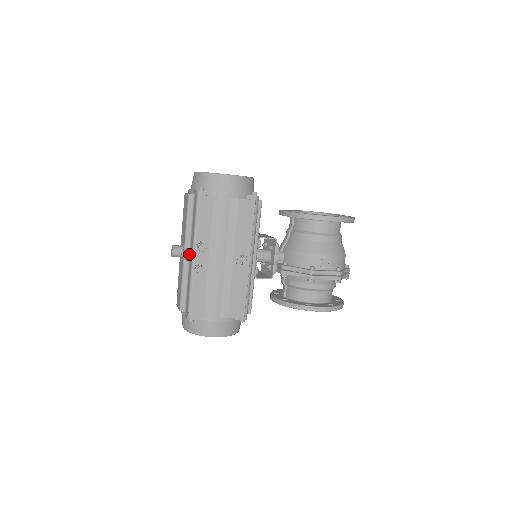
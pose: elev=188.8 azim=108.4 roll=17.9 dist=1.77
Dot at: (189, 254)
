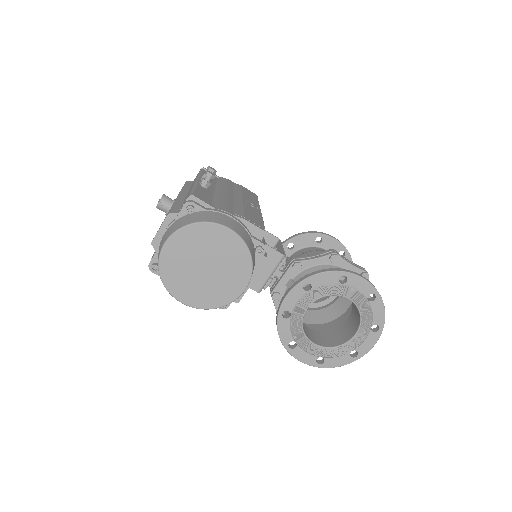
Dot at: (186, 194)
